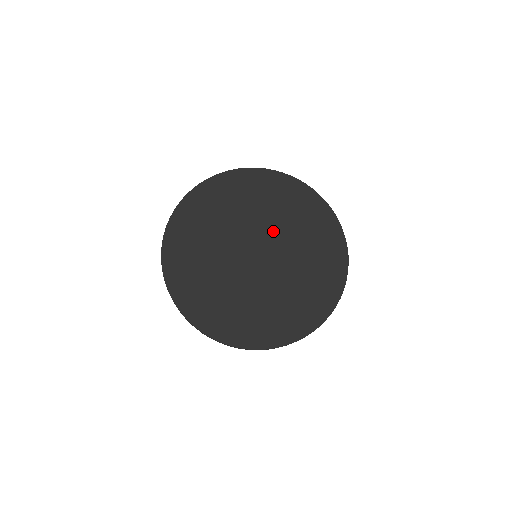
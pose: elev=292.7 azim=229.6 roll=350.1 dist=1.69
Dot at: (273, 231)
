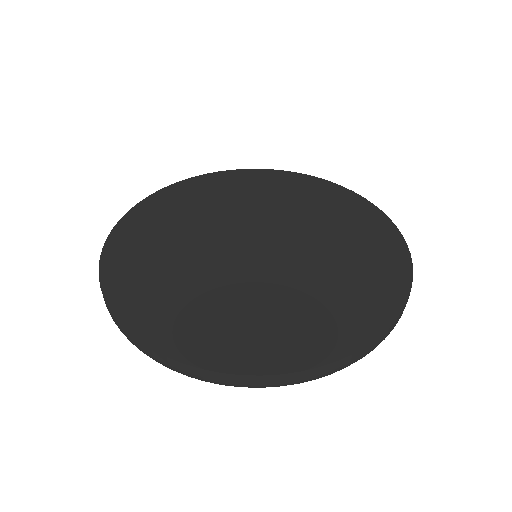
Dot at: (298, 234)
